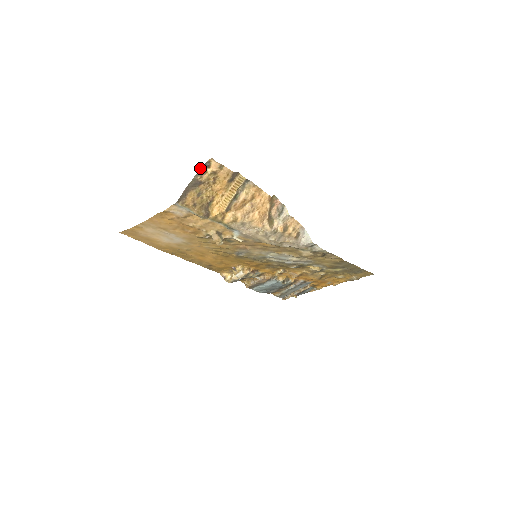
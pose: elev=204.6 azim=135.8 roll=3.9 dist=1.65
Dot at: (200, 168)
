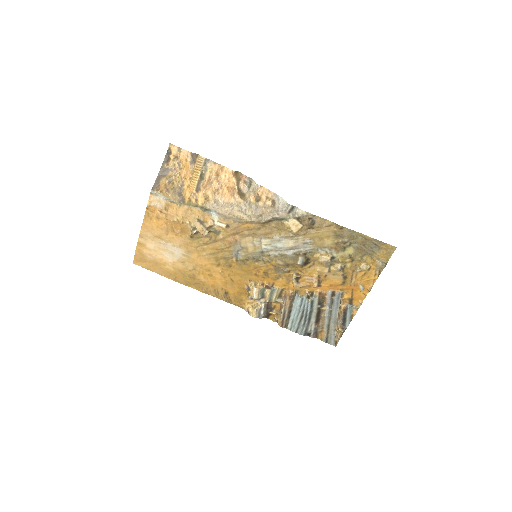
Dot at: (165, 157)
